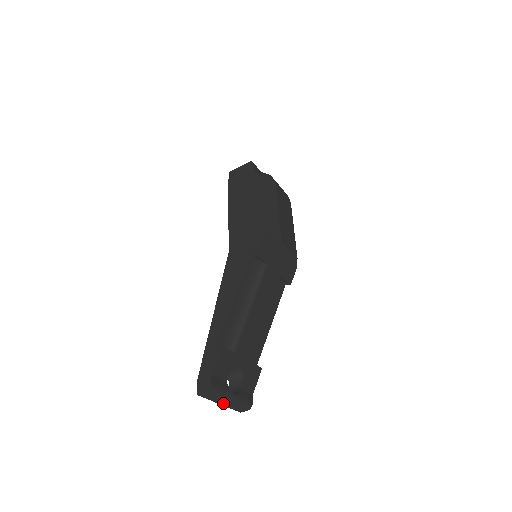
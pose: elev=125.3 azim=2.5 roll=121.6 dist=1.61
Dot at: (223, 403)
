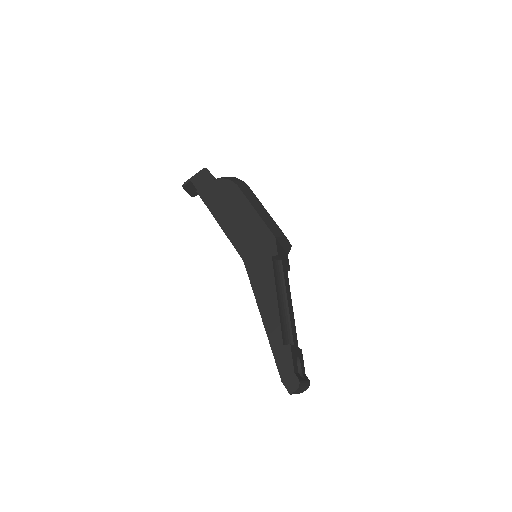
Dot at: occluded
